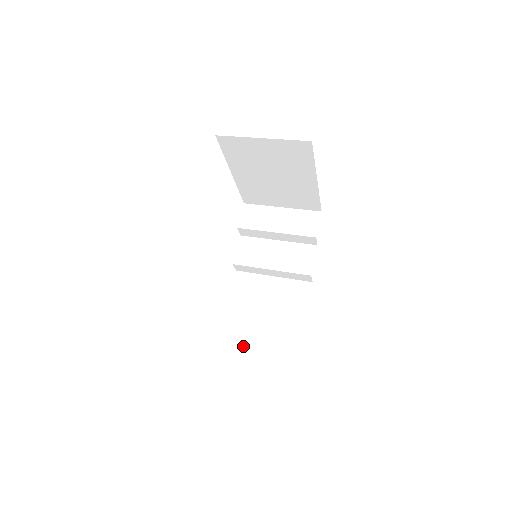
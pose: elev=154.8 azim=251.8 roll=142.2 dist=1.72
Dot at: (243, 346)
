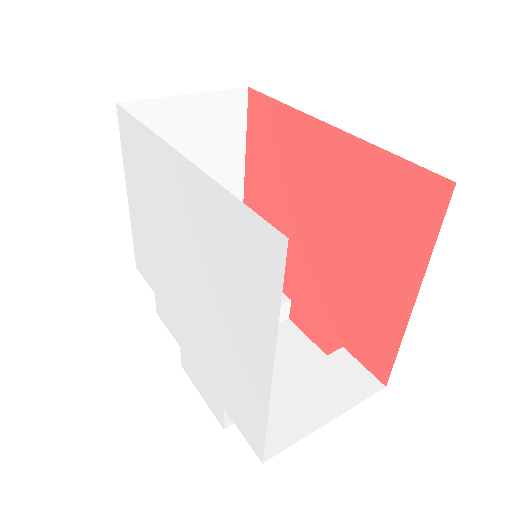
Dot at: (313, 423)
